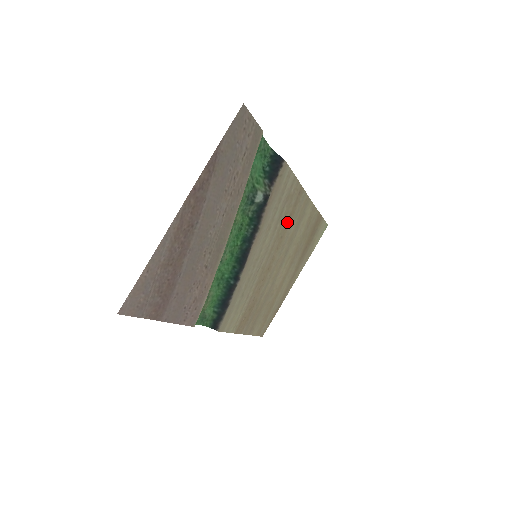
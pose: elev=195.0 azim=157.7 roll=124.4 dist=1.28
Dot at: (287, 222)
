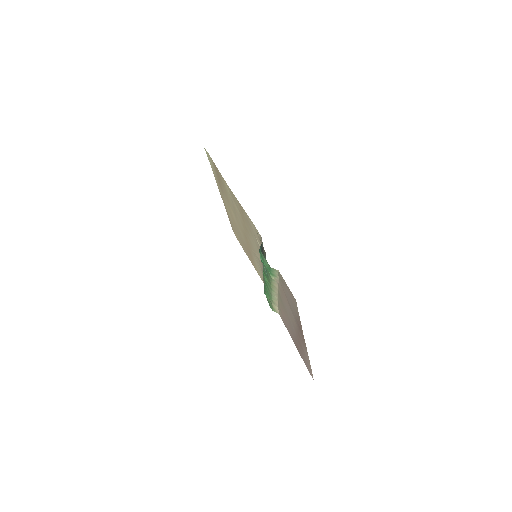
Dot at: (243, 220)
